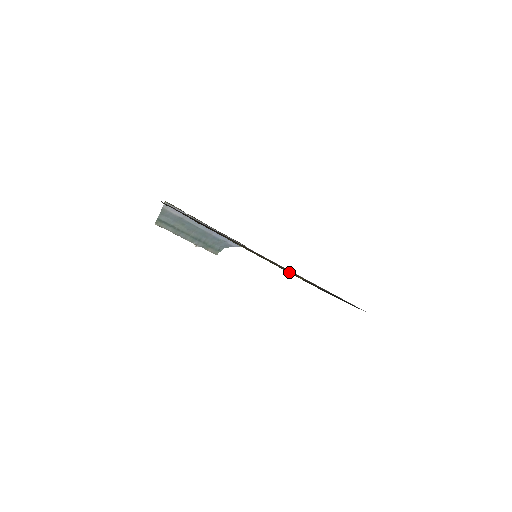
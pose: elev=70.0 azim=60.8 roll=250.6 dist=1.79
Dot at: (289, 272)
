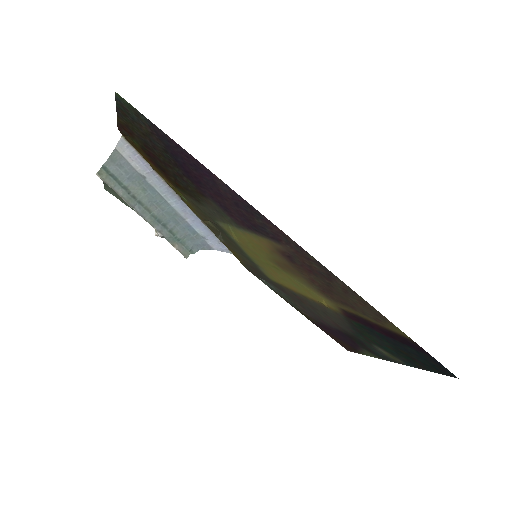
Dot at: (294, 301)
